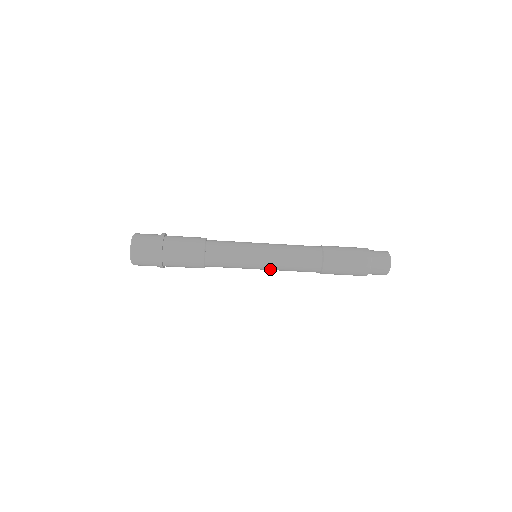
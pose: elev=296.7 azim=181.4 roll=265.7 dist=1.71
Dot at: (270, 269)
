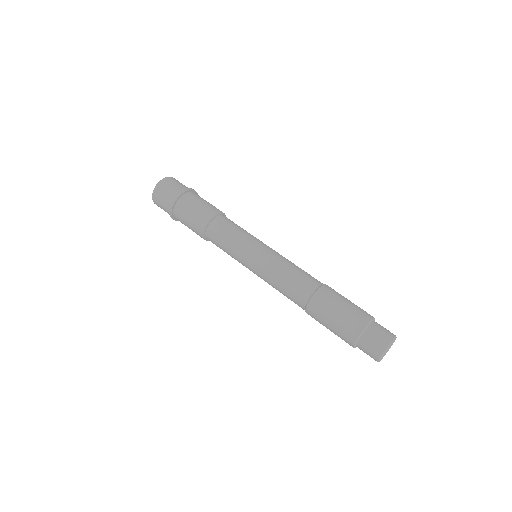
Dot at: occluded
